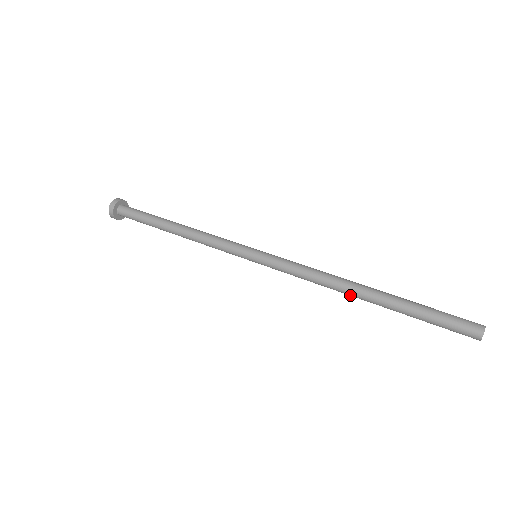
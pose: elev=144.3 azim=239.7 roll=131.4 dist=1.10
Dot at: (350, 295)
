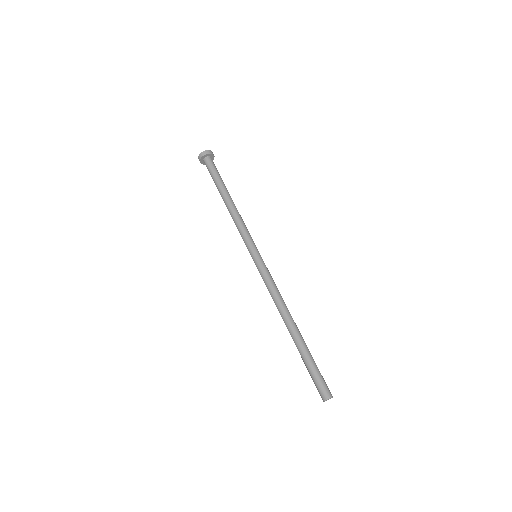
Dot at: (284, 321)
